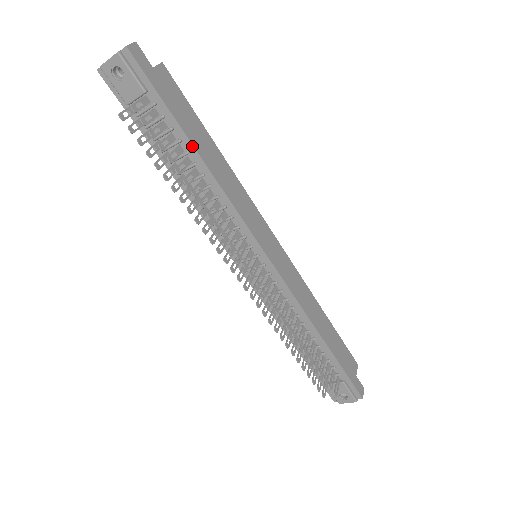
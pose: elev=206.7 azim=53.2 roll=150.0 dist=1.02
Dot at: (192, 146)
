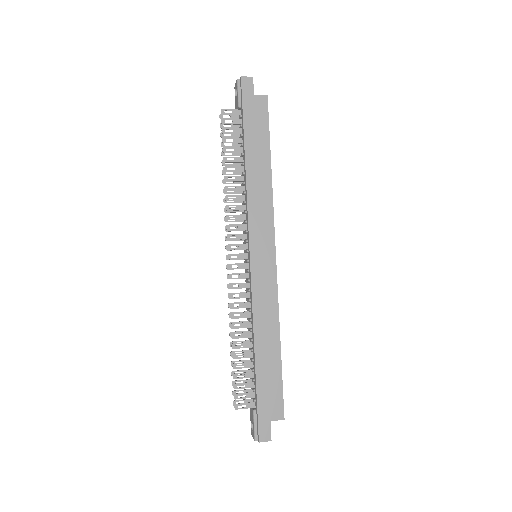
Dot at: (244, 150)
